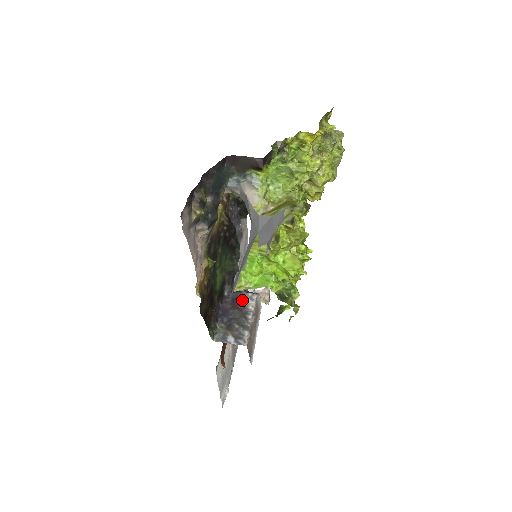
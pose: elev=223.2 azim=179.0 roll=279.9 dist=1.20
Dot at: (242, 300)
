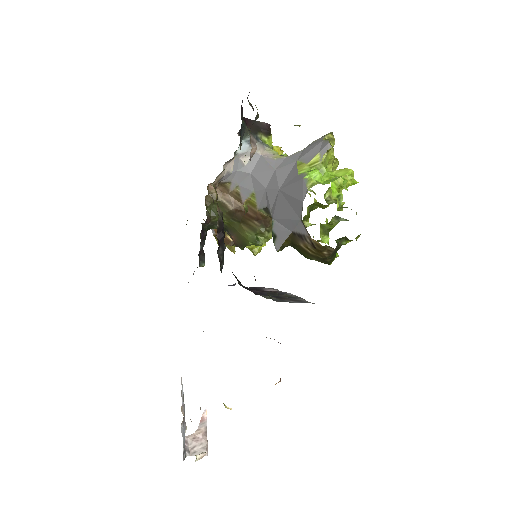
Dot at: (266, 290)
